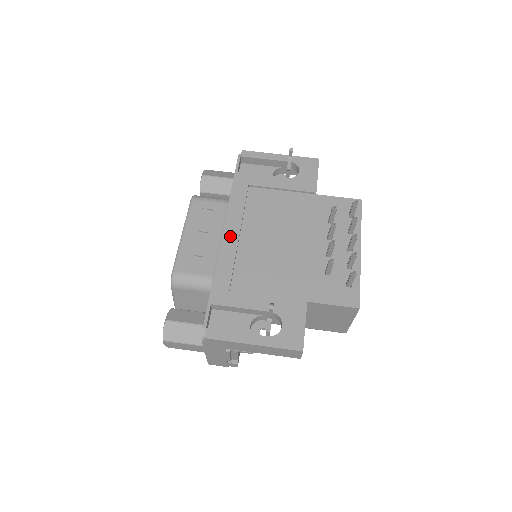
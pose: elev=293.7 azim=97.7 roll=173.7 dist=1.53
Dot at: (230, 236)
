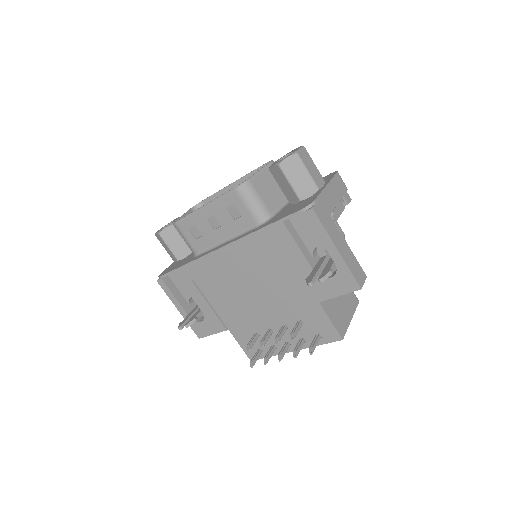
Dot at: (223, 255)
